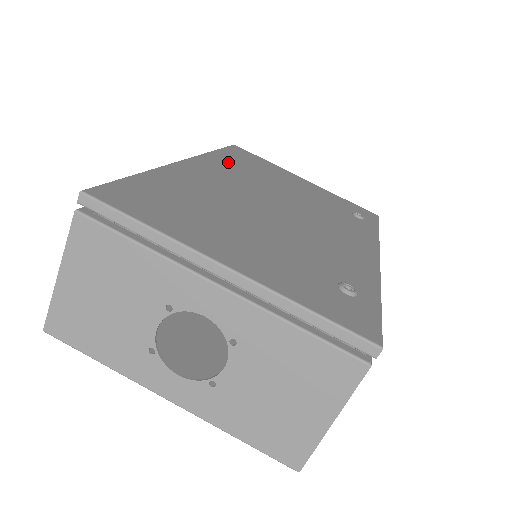
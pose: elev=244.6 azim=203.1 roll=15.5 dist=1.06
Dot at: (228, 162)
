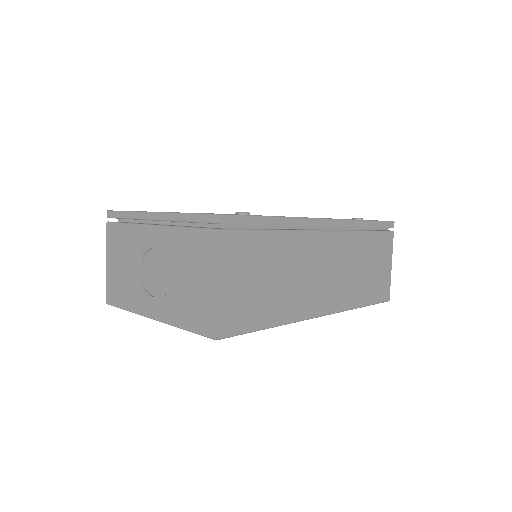
Dot at: occluded
